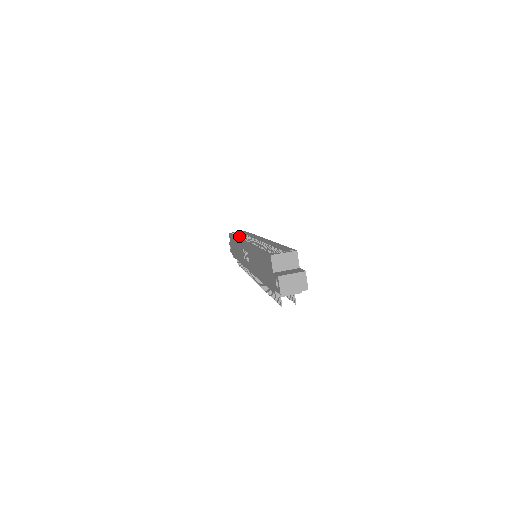
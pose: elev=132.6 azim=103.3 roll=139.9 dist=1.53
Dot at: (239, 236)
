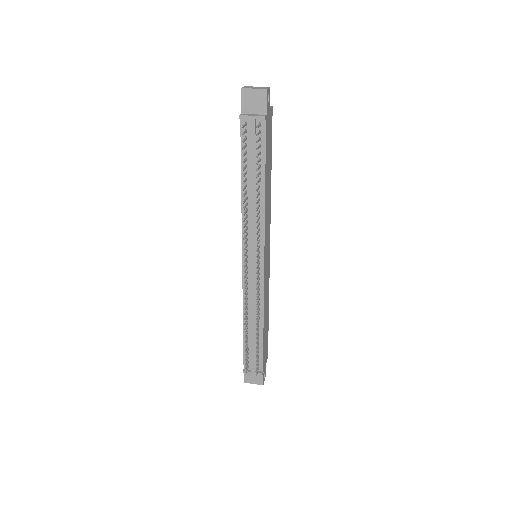
Dot at: occluded
